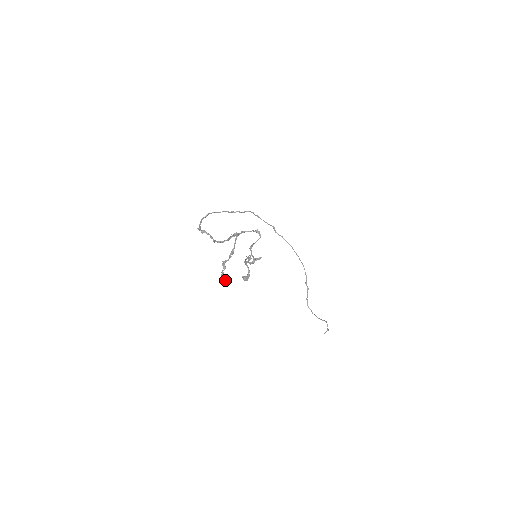
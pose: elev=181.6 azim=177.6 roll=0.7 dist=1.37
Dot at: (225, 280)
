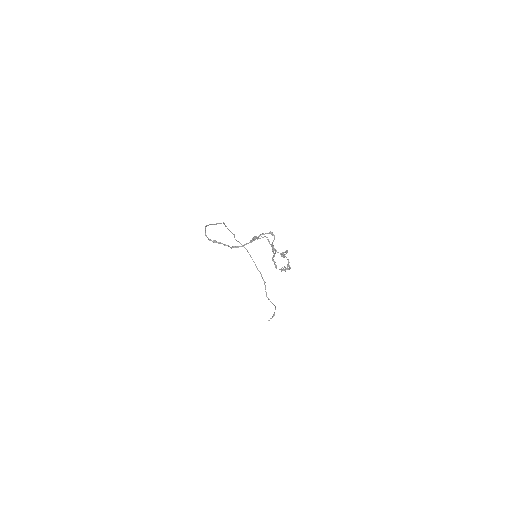
Dot at: (283, 270)
